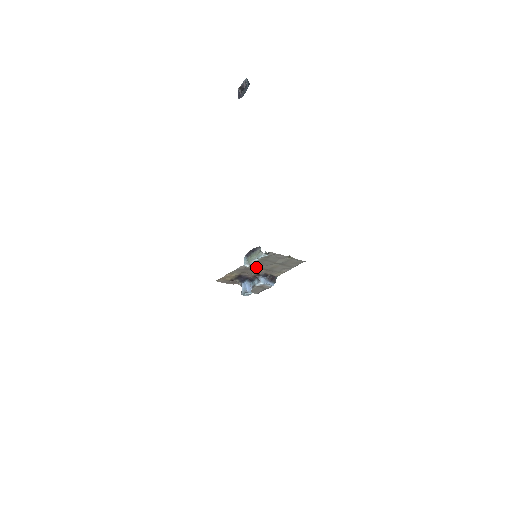
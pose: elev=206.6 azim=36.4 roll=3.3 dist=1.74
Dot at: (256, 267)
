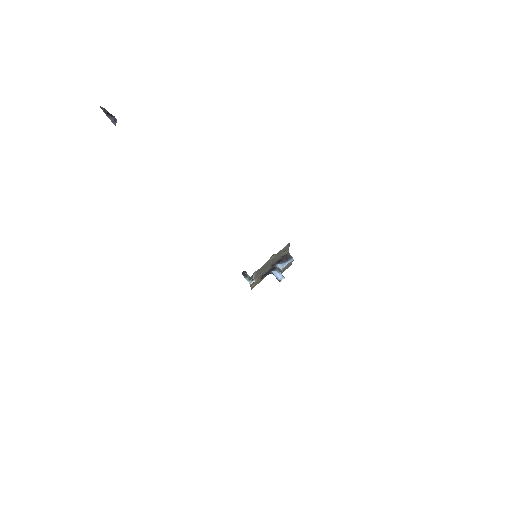
Dot at: (262, 272)
